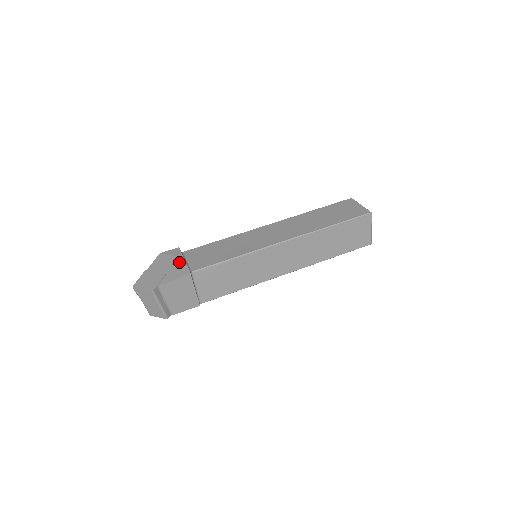
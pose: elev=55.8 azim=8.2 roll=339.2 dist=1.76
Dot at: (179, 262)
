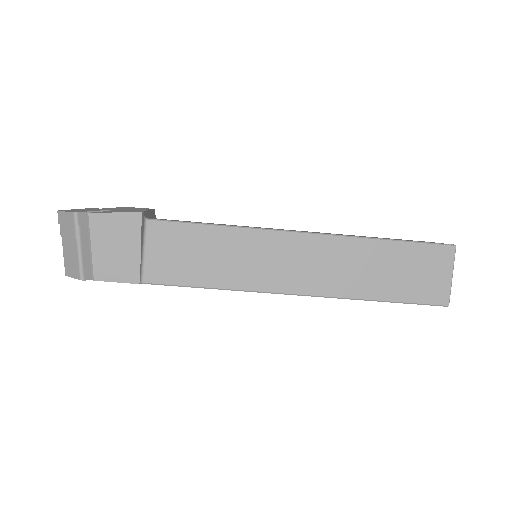
Dot at: (139, 209)
